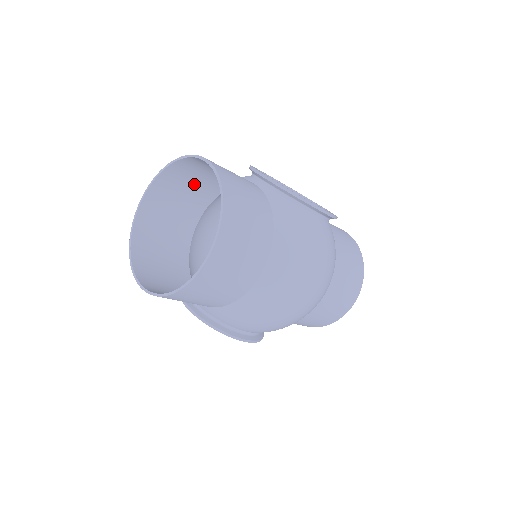
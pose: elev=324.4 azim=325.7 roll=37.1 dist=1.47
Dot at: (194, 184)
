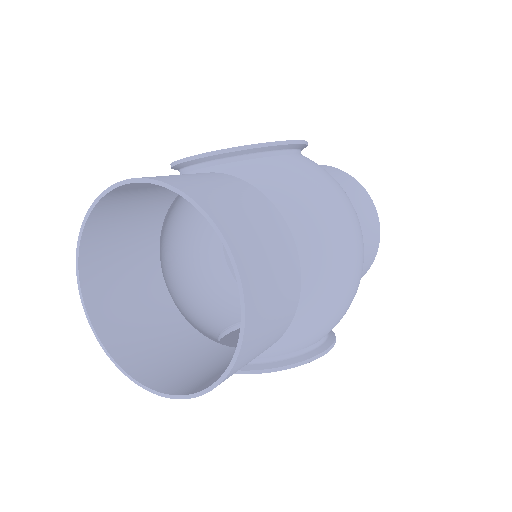
Dot at: (127, 234)
